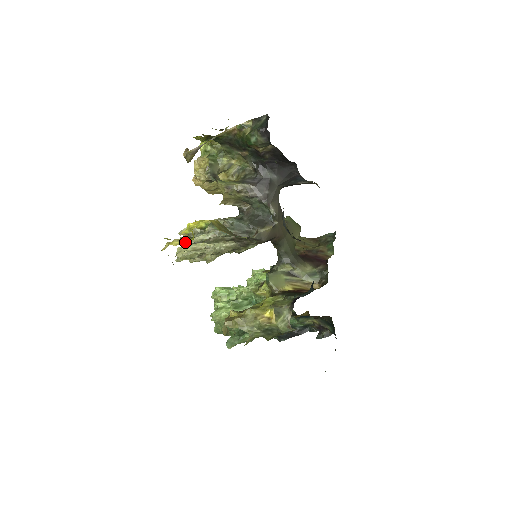
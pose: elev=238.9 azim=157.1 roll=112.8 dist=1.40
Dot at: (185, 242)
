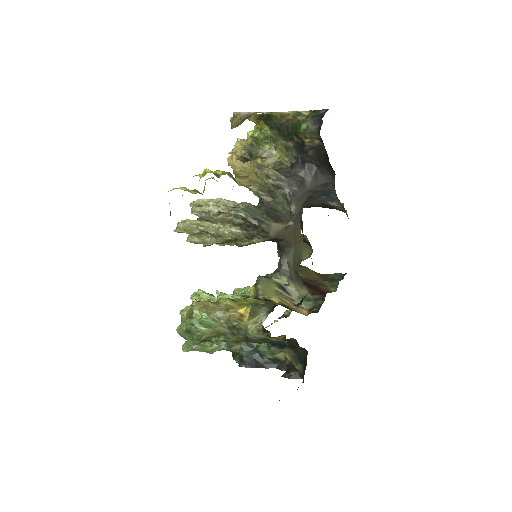
Dot at: (193, 192)
